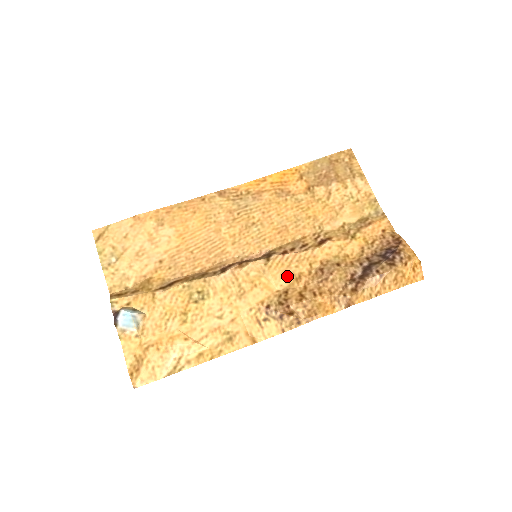
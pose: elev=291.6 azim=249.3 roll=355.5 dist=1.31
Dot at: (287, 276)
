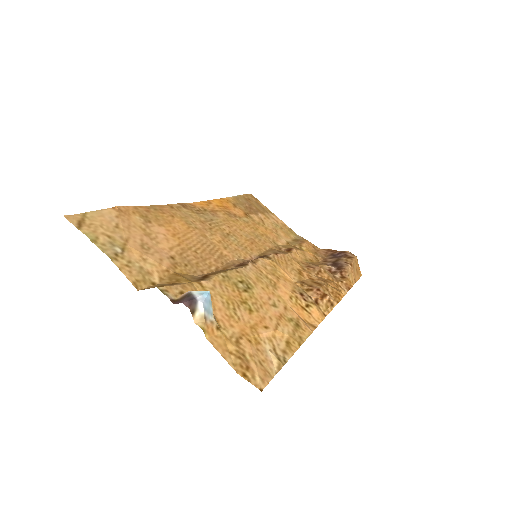
Dot at: (292, 271)
